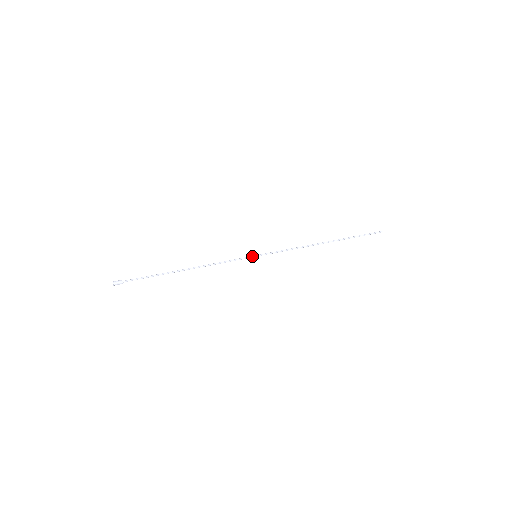
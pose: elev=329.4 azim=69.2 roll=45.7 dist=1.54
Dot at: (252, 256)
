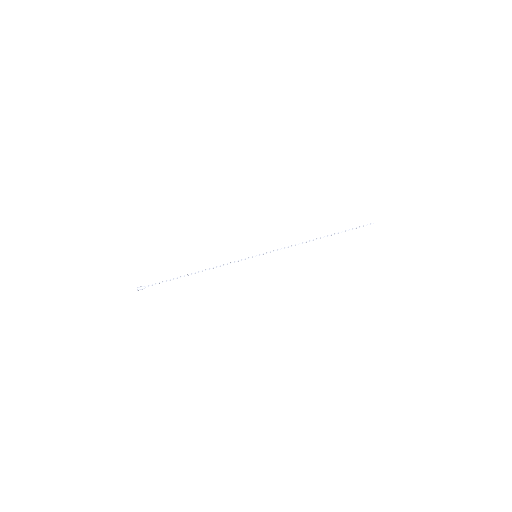
Dot at: occluded
